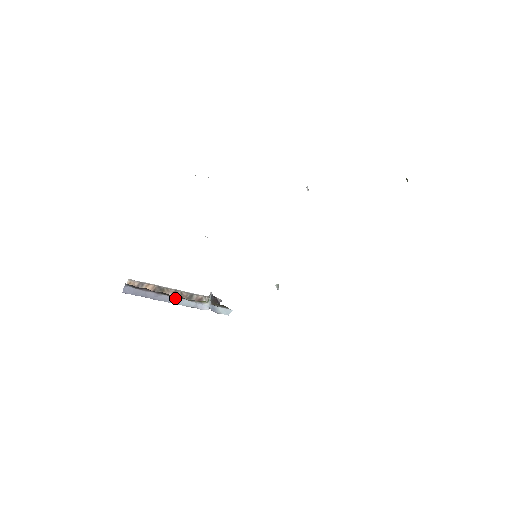
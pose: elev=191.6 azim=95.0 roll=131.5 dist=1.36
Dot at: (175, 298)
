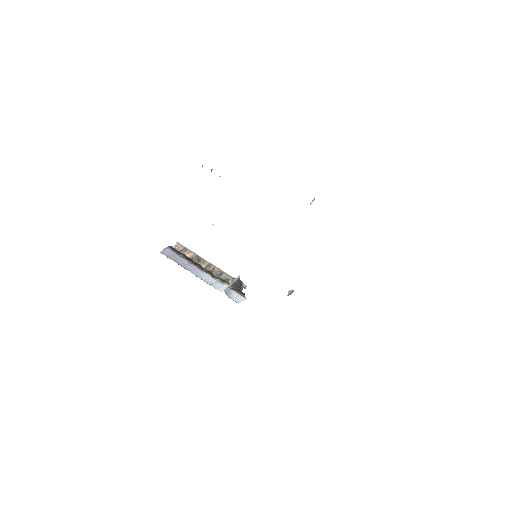
Dot at: (201, 271)
